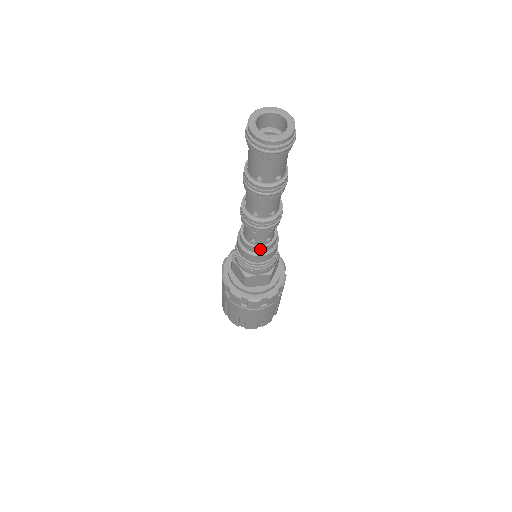
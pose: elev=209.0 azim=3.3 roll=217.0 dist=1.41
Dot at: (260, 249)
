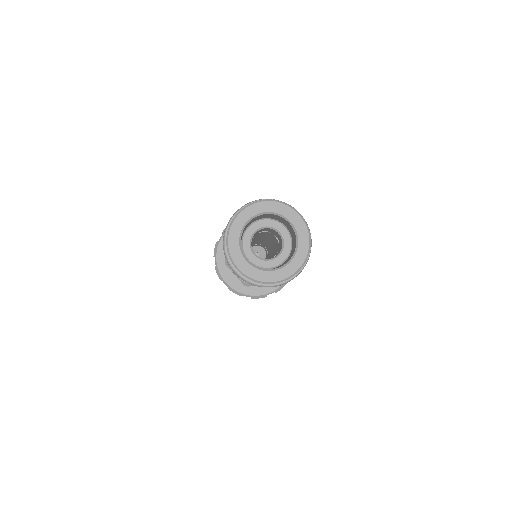
Dot at: occluded
